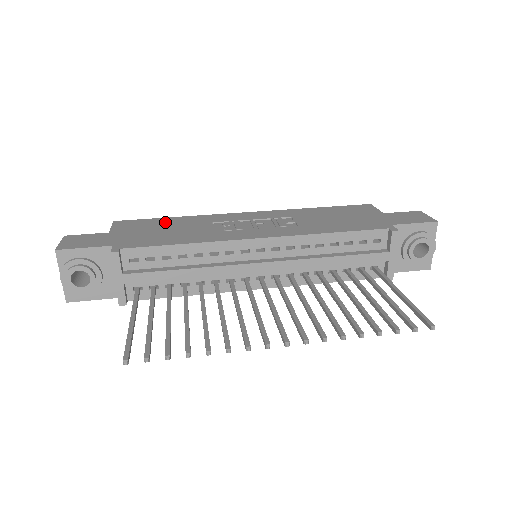
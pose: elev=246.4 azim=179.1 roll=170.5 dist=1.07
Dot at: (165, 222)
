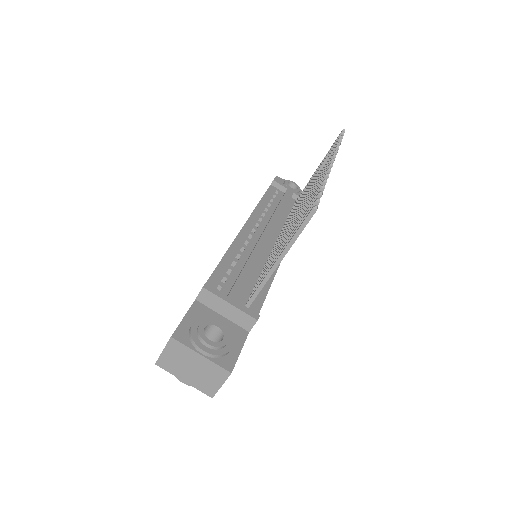
Dot at: occluded
